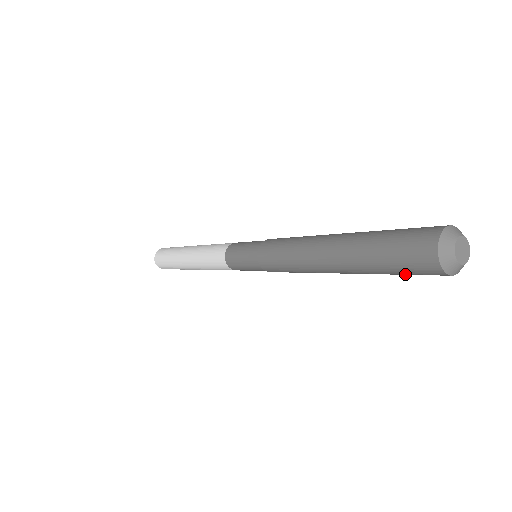
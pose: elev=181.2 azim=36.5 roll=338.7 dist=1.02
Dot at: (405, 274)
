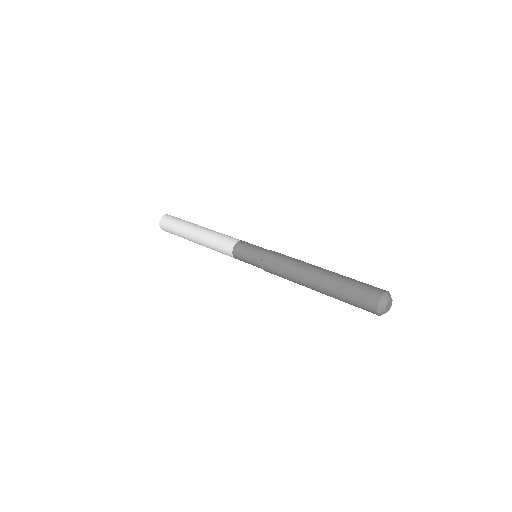
Dot at: (355, 305)
